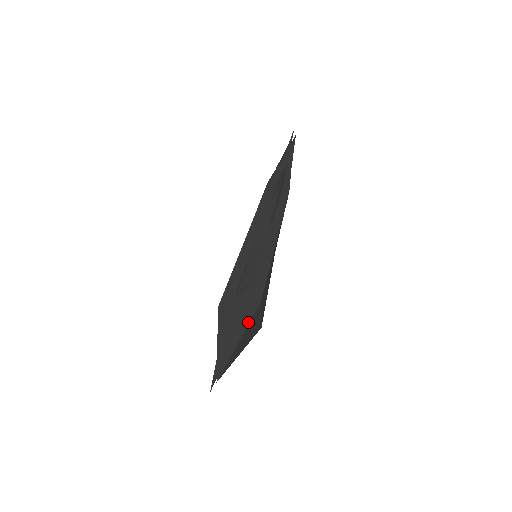
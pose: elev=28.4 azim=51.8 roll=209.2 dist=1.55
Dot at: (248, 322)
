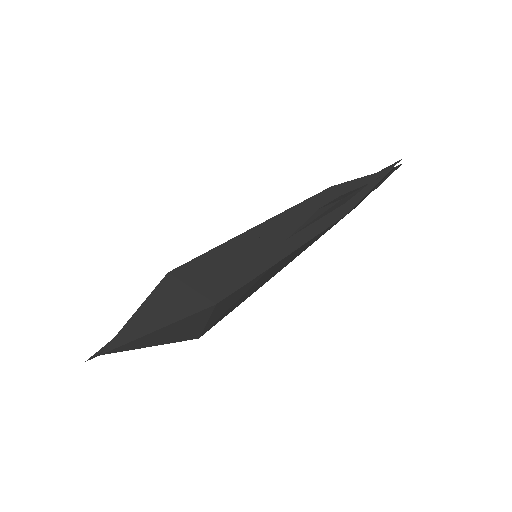
Dot at: (186, 315)
